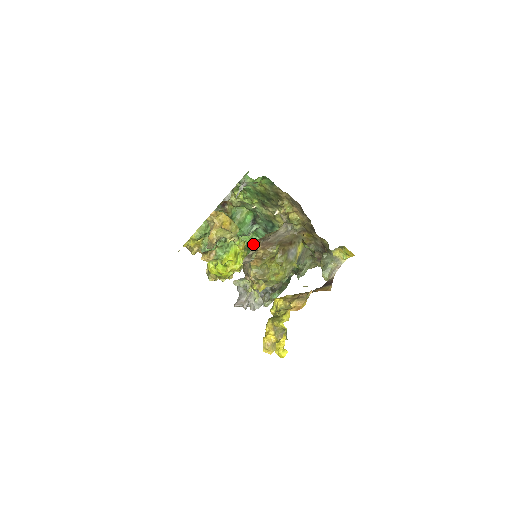
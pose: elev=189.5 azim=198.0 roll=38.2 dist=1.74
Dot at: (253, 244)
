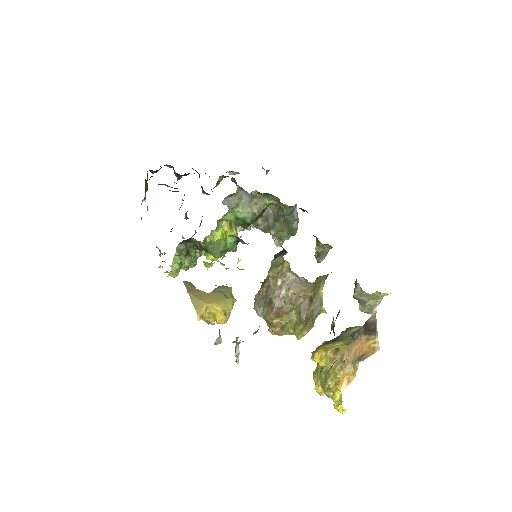
Dot at: (239, 220)
